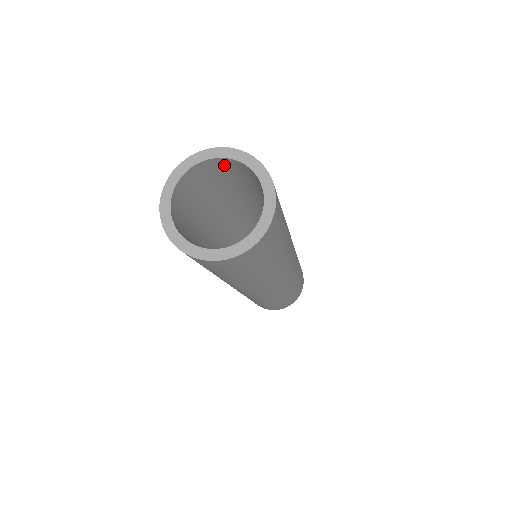
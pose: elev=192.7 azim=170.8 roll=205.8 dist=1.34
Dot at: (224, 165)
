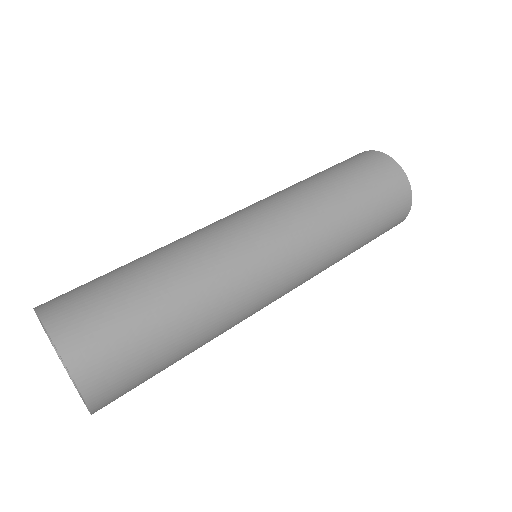
Dot at: occluded
